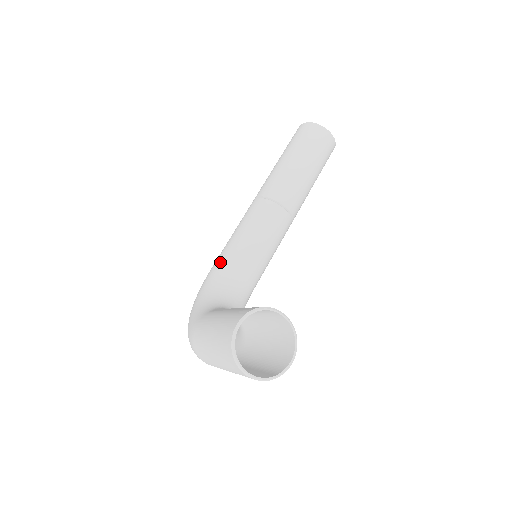
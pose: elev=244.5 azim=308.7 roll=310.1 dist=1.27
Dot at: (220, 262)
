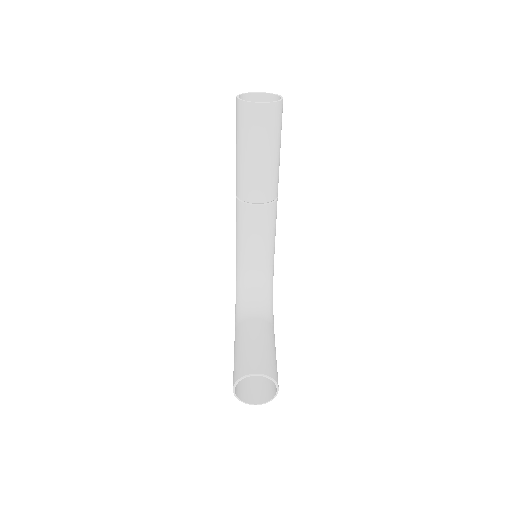
Dot at: (237, 260)
